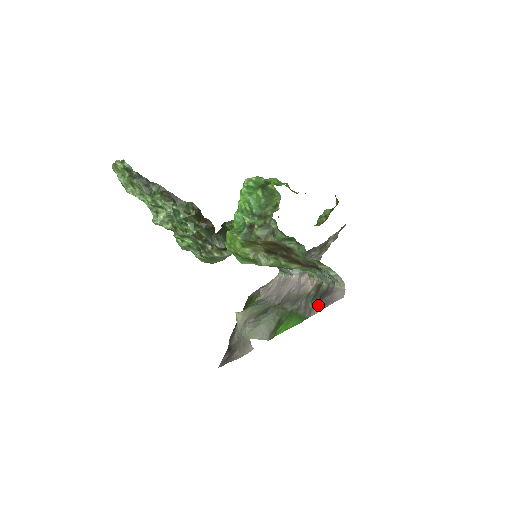
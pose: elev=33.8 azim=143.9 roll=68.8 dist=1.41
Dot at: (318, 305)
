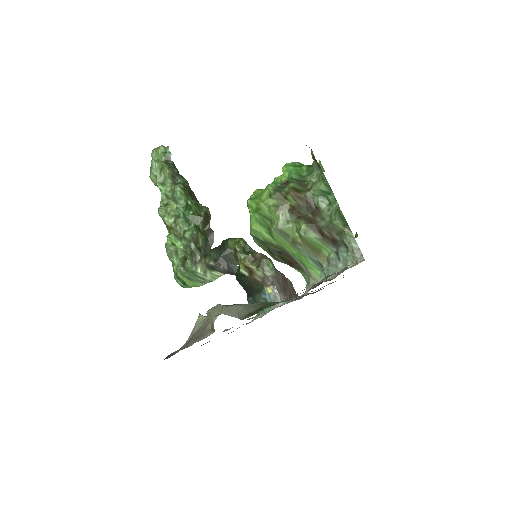
Dot at: (325, 278)
